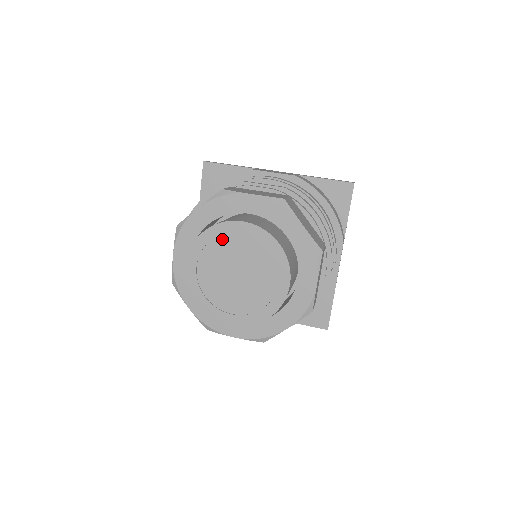
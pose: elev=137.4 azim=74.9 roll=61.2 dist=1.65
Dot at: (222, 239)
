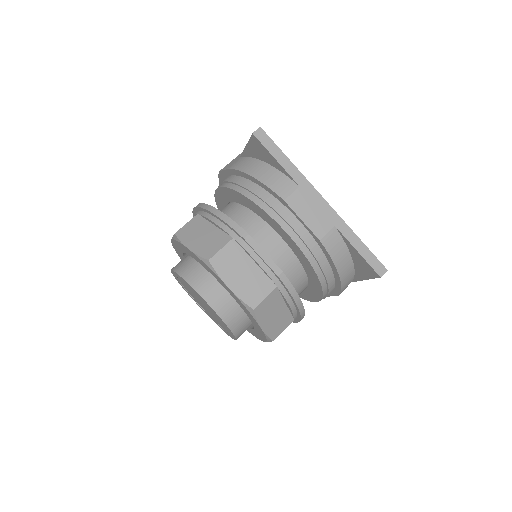
Dot at: (194, 291)
